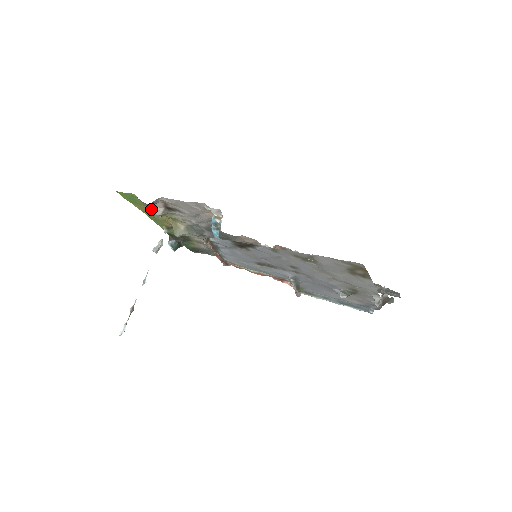
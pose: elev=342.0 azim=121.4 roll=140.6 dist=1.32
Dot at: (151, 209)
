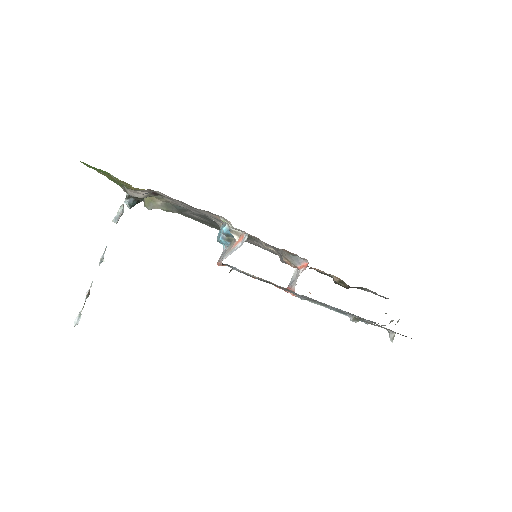
Dot at: (130, 191)
